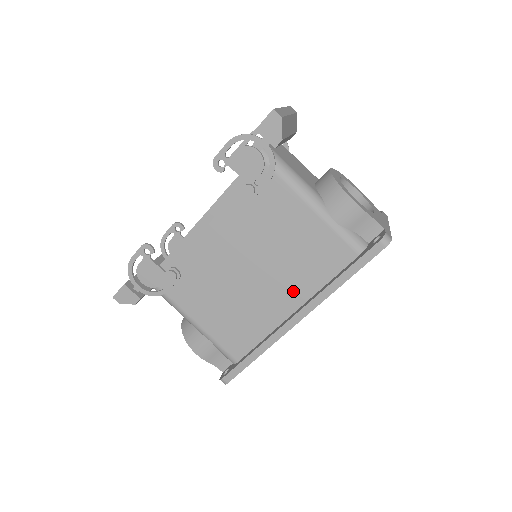
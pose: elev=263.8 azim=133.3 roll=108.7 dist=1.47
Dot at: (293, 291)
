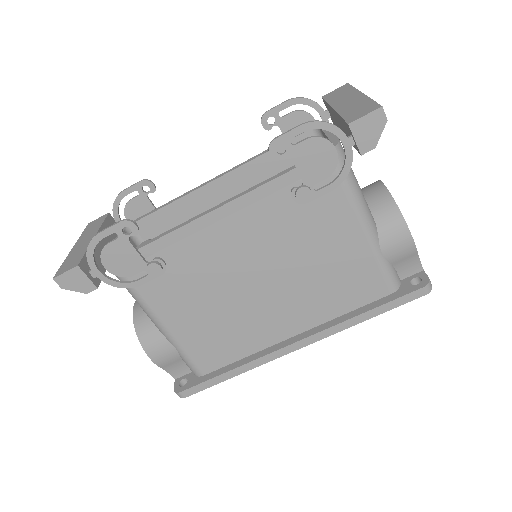
Dot at: (303, 314)
